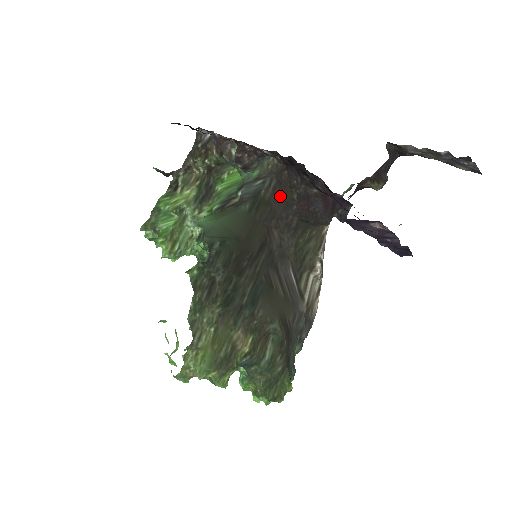
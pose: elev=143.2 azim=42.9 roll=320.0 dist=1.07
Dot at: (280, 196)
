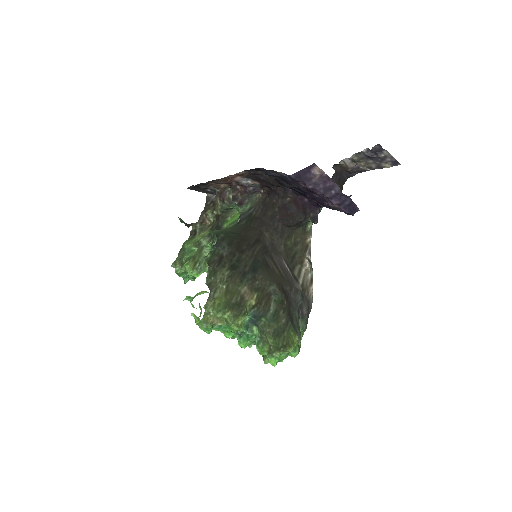
Dot at: (266, 213)
